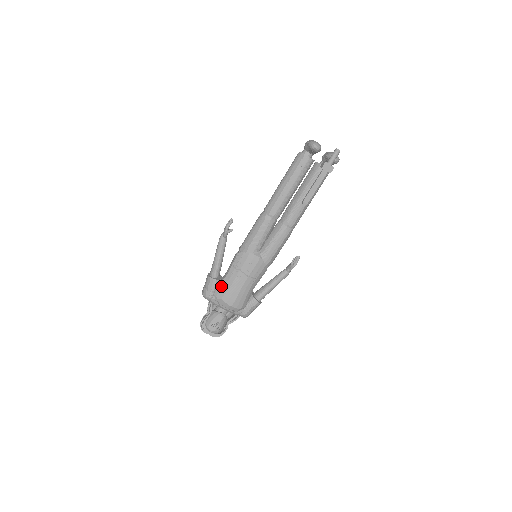
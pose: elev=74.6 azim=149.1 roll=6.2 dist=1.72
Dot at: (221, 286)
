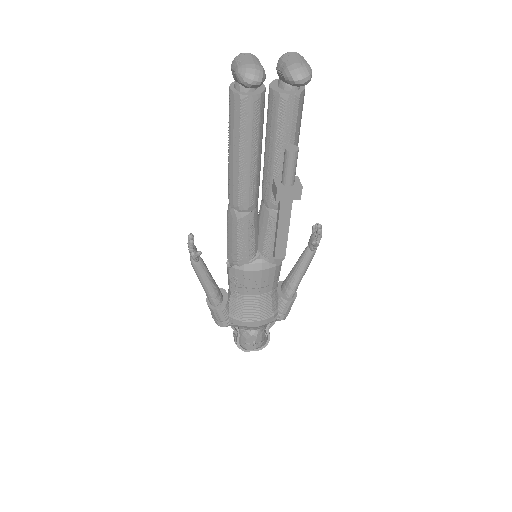
Dot at: (232, 310)
